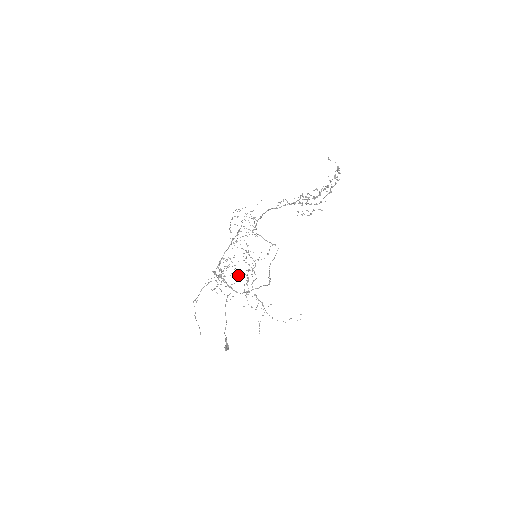
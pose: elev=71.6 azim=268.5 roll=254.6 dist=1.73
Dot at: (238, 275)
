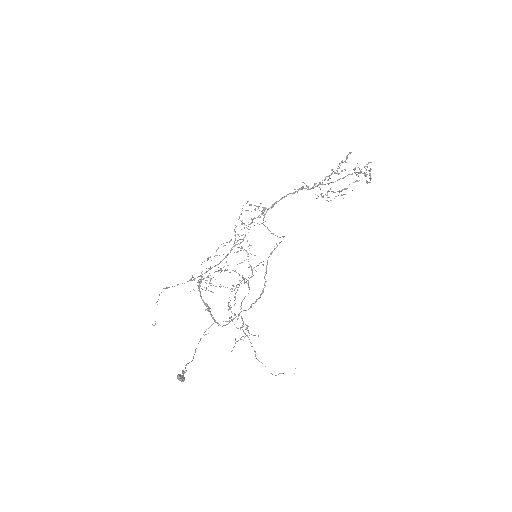
Dot at: occluded
